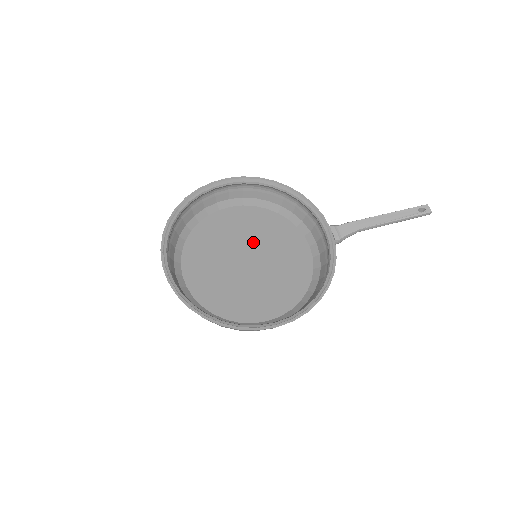
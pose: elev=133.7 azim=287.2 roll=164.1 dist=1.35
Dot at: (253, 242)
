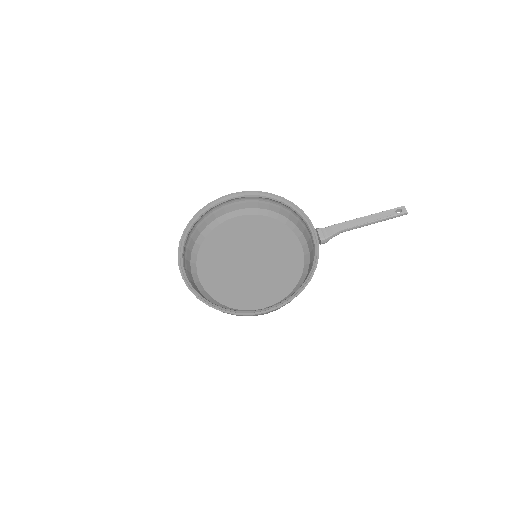
Dot at: (255, 245)
